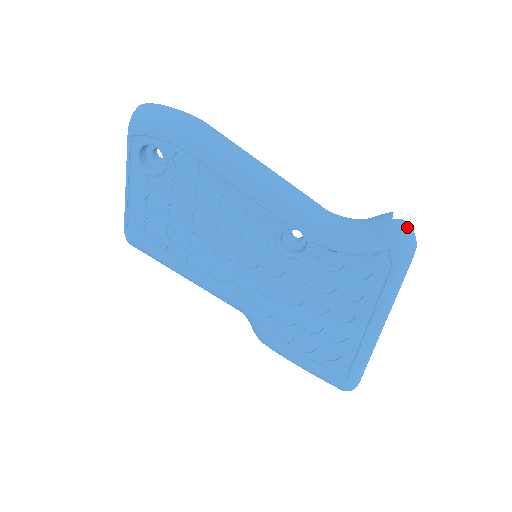
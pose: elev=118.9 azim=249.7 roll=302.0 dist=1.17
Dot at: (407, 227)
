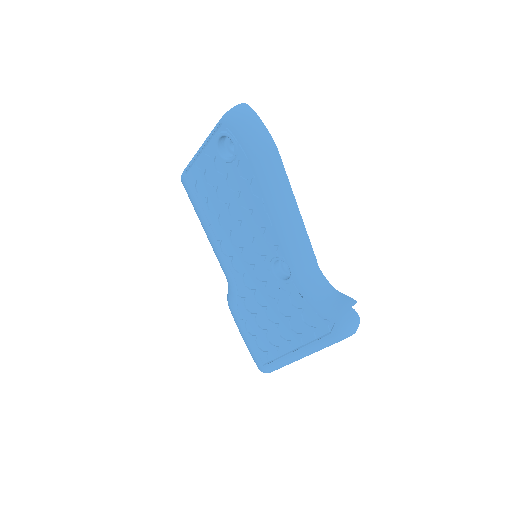
Dot at: (356, 319)
